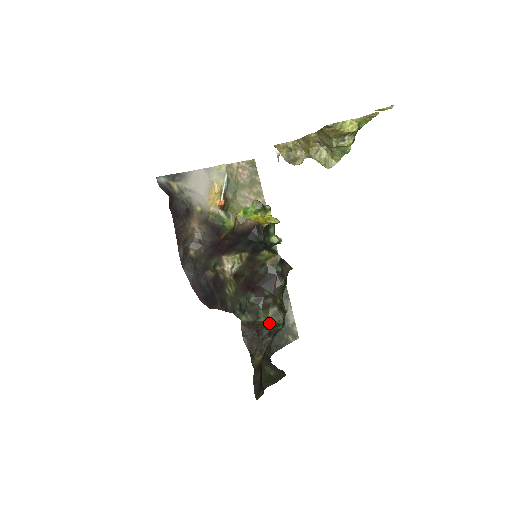
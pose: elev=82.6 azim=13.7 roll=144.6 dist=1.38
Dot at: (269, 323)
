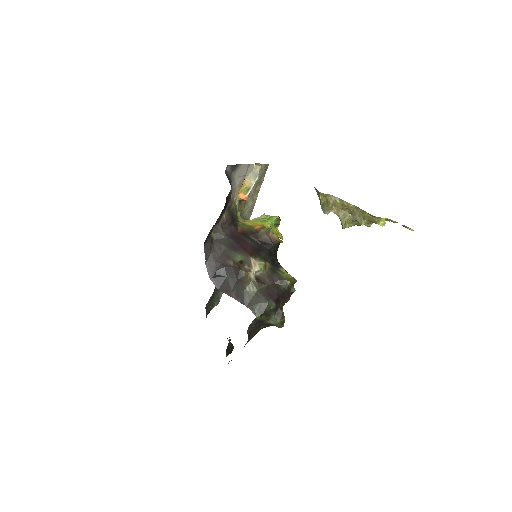
Dot at: (270, 324)
